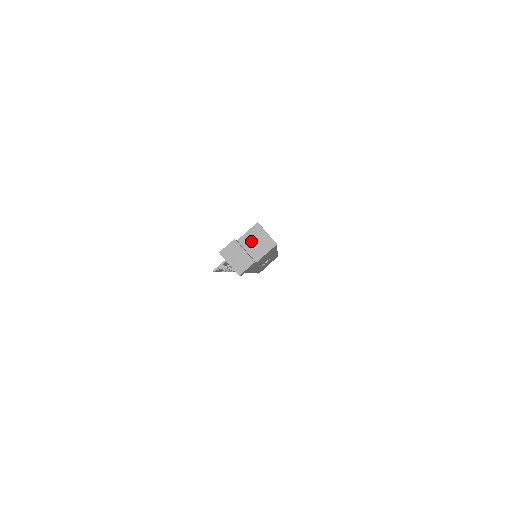
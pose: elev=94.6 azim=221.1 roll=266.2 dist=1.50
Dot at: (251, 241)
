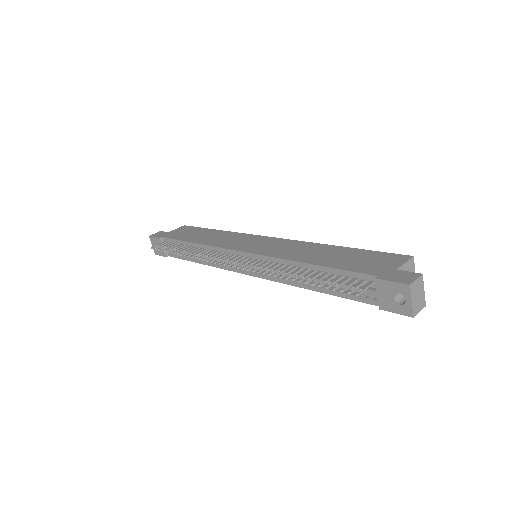
Dot at: occluded
